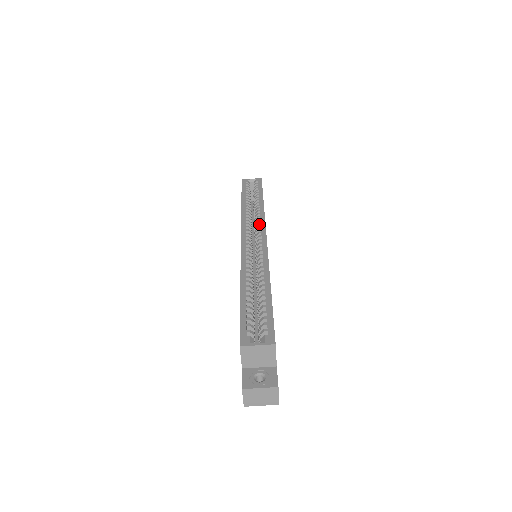
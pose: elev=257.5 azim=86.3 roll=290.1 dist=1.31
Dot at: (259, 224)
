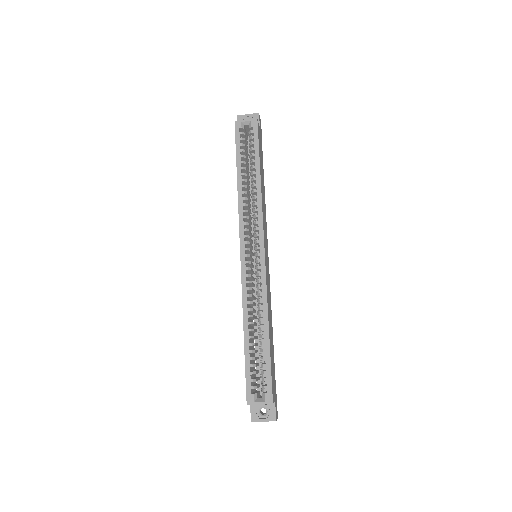
Dot at: (257, 224)
